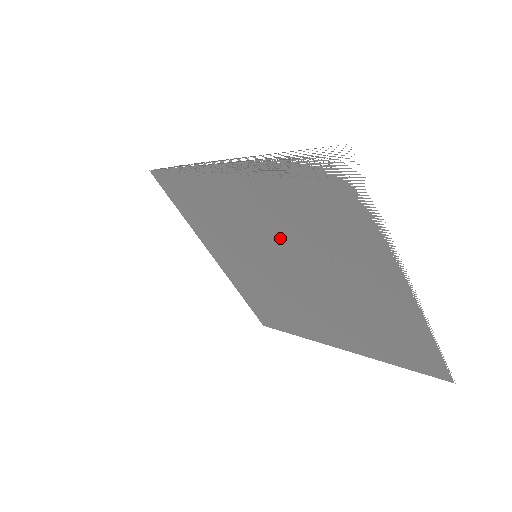
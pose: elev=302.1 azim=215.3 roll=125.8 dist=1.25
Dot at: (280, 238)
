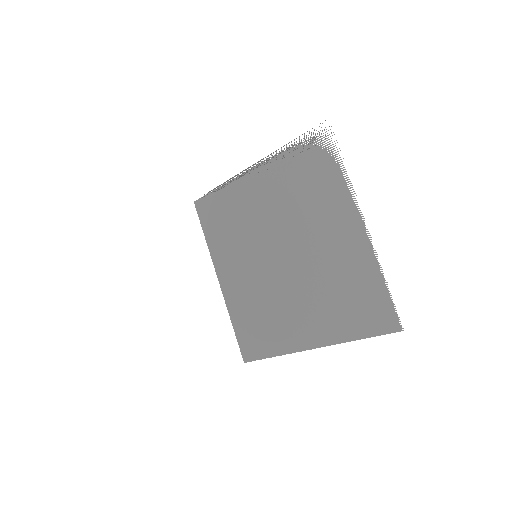
Dot at: (278, 223)
